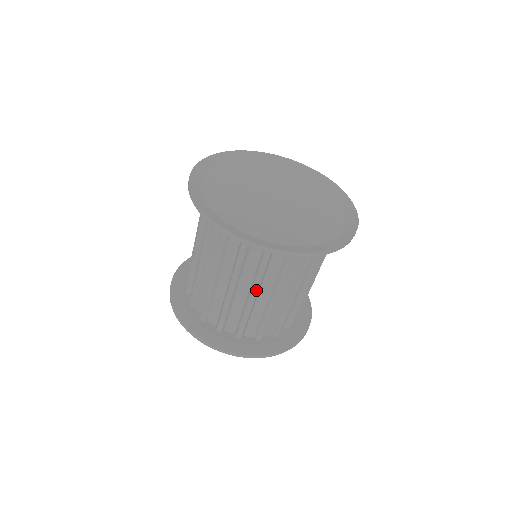
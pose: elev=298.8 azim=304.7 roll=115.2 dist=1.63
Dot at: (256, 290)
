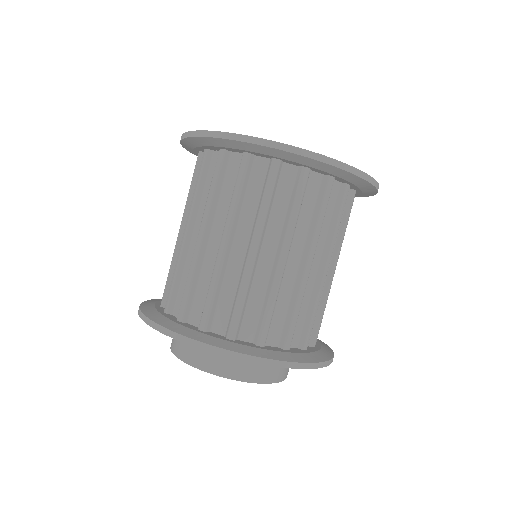
Dot at: (257, 239)
